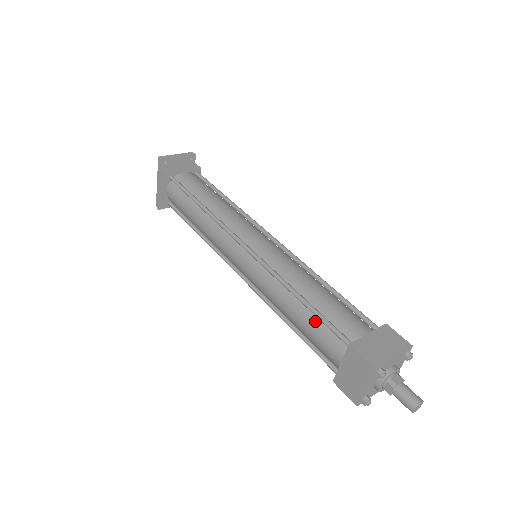
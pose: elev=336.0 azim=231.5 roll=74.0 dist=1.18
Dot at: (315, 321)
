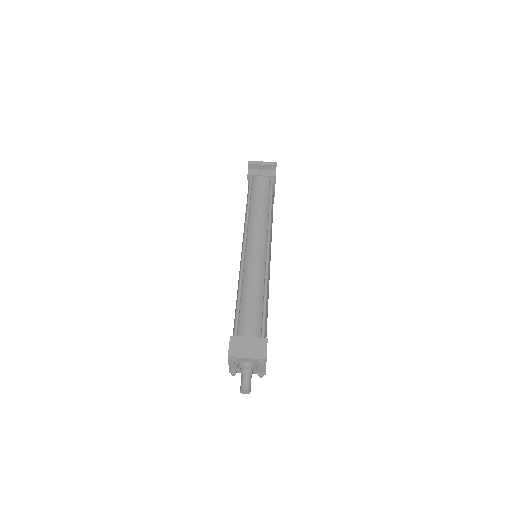
Dot at: occluded
